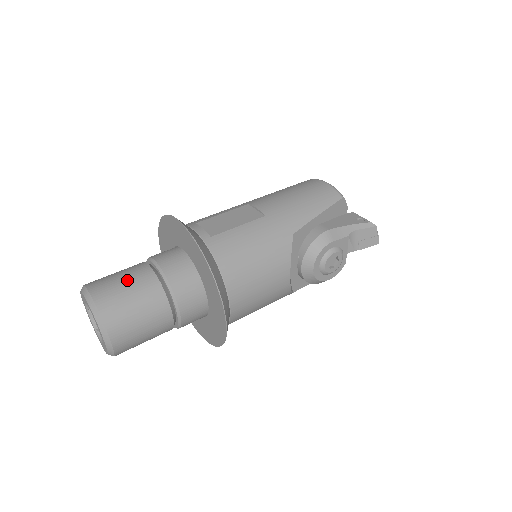
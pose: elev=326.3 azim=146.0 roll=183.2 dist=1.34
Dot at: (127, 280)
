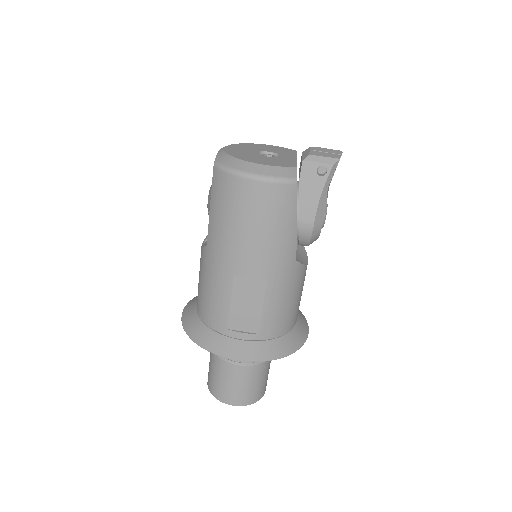
Dot at: (241, 384)
